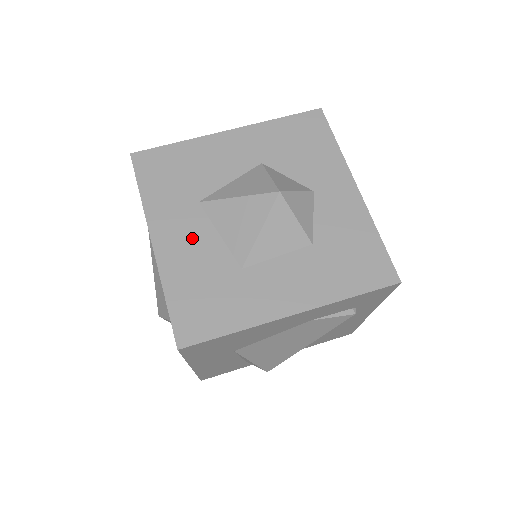
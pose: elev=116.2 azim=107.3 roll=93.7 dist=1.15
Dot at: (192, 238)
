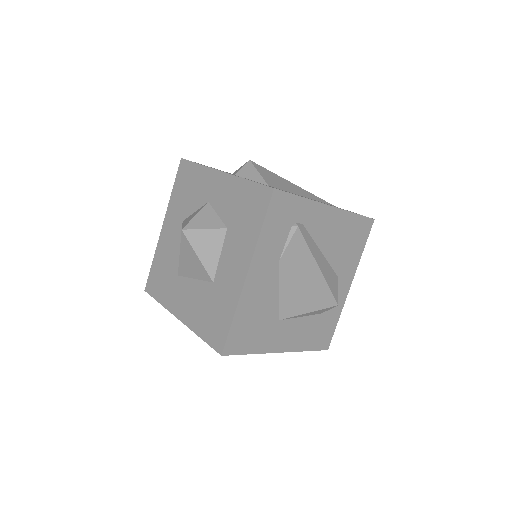
Dot at: (188, 296)
